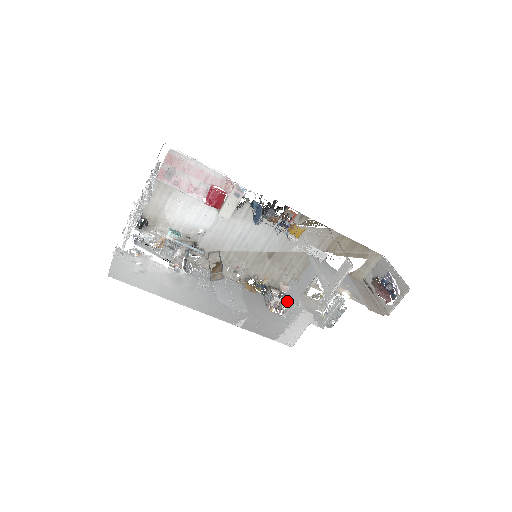
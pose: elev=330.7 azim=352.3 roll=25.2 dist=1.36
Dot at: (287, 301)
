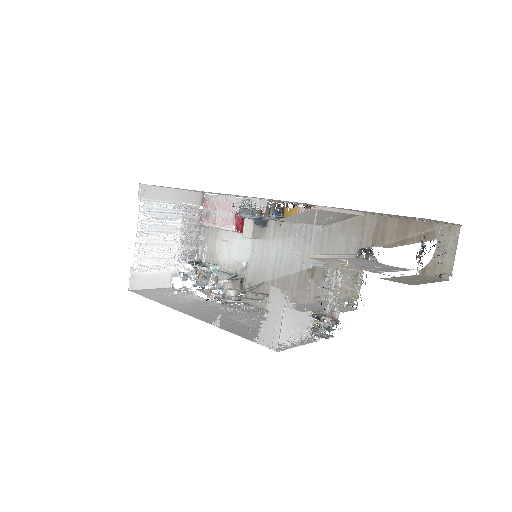
Dot at: occluded
